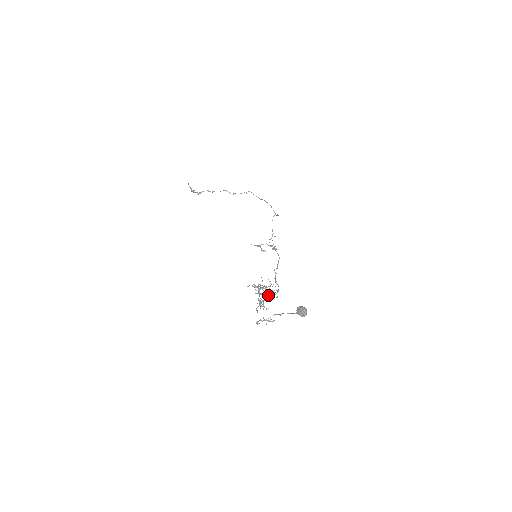
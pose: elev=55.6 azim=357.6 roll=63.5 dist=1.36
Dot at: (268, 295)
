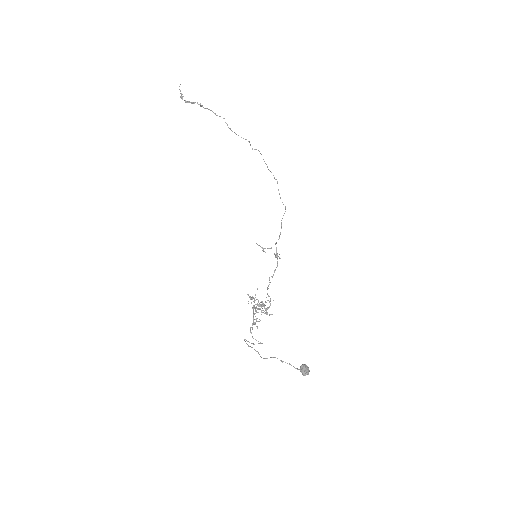
Dot at: occluded
